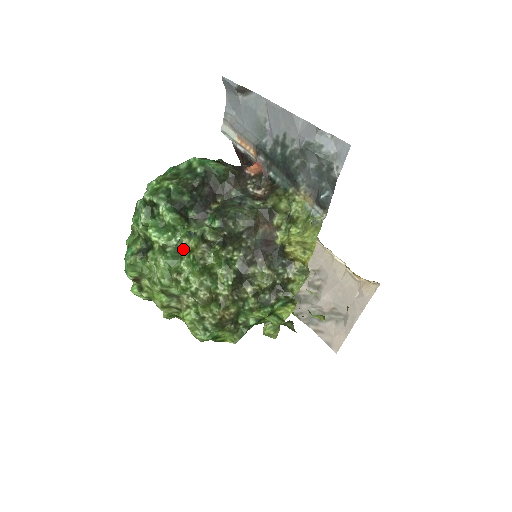
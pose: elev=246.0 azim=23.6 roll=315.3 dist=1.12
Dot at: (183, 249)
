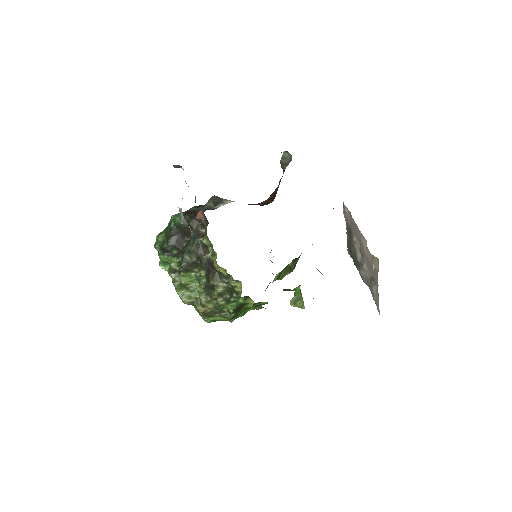
Dot at: occluded
